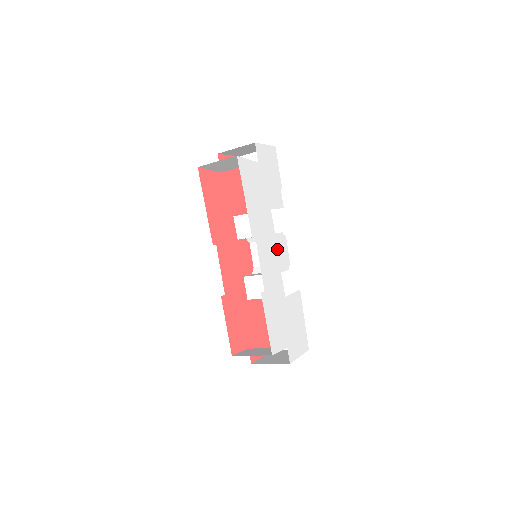
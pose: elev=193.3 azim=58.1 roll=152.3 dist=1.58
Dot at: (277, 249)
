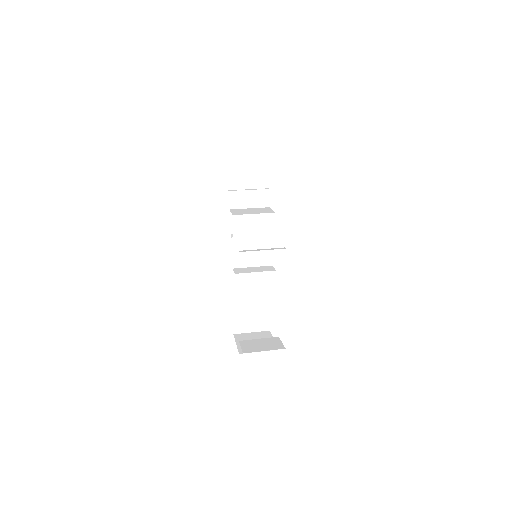
Dot at: occluded
